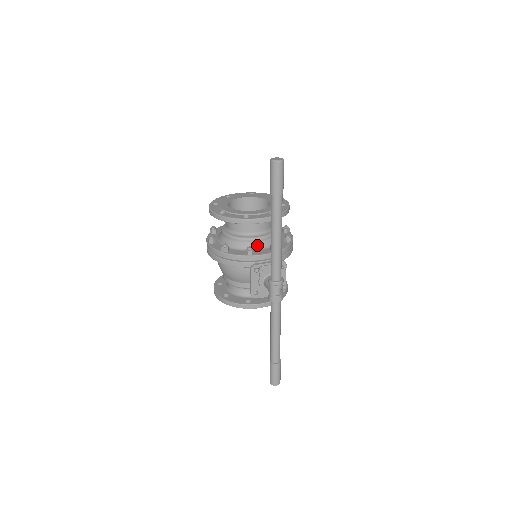
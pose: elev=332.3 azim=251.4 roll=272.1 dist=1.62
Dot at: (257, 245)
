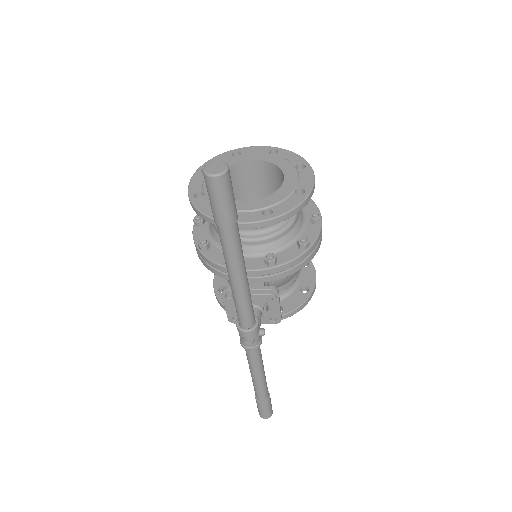
Dot at: (248, 249)
